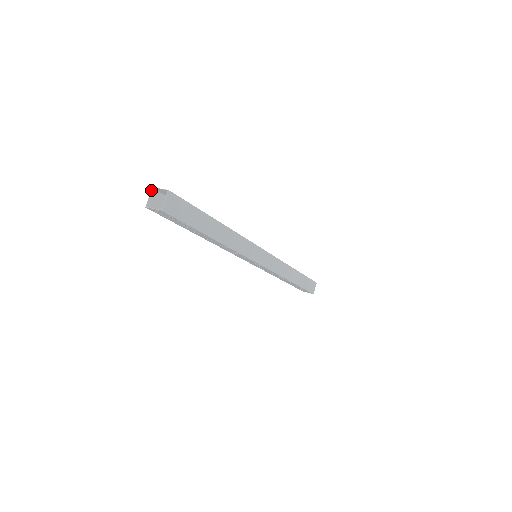
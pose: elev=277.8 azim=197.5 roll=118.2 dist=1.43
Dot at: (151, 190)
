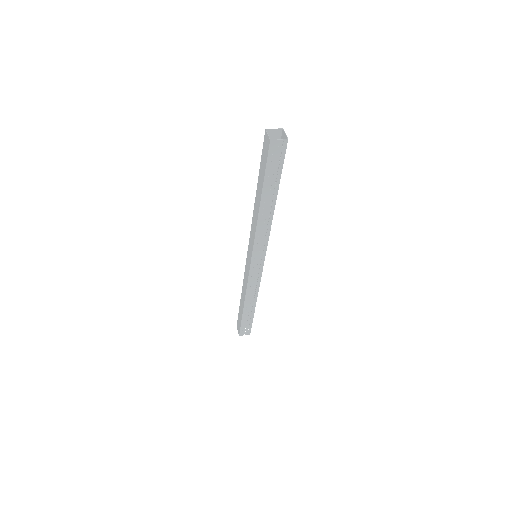
Dot at: (266, 130)
